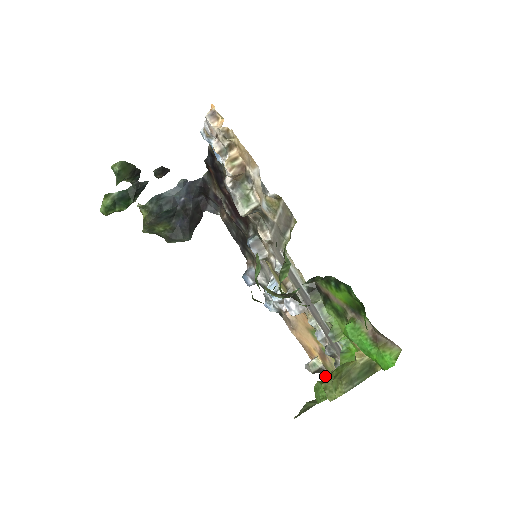
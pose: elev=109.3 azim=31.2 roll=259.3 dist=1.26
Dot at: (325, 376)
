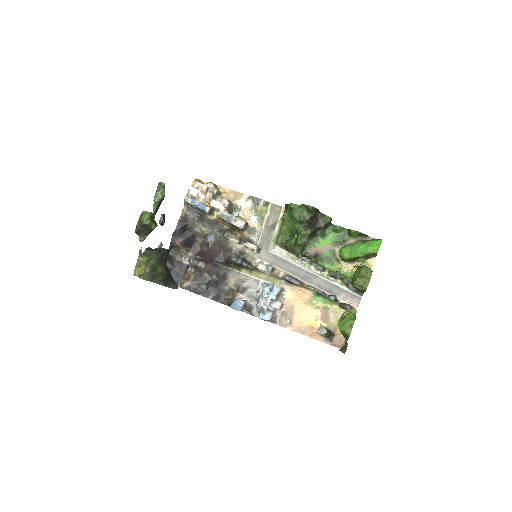
Dot at: (333, 337)
